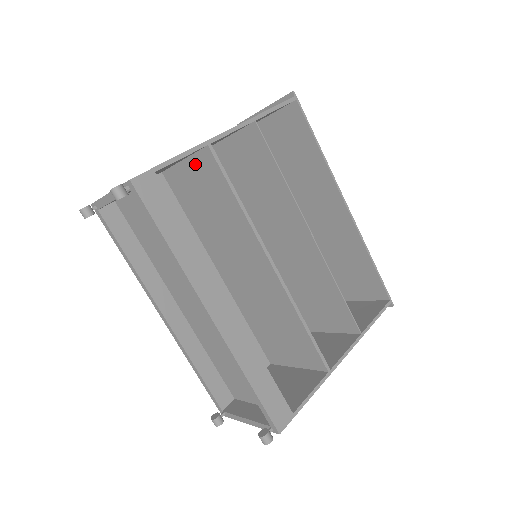
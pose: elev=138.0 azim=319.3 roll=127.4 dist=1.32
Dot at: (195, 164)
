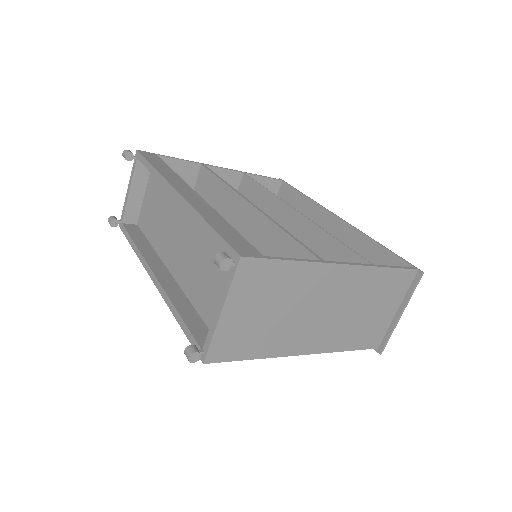
Dot at: (197, 190)
